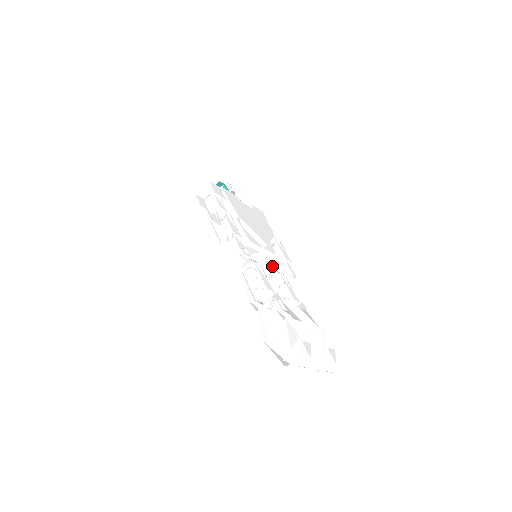
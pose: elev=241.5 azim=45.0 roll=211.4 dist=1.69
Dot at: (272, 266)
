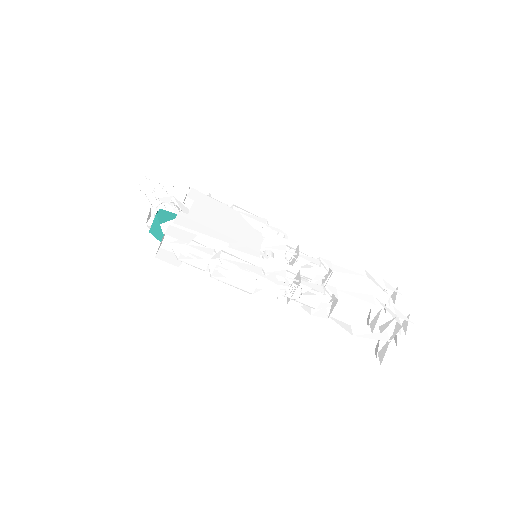
Dot at: occluded
